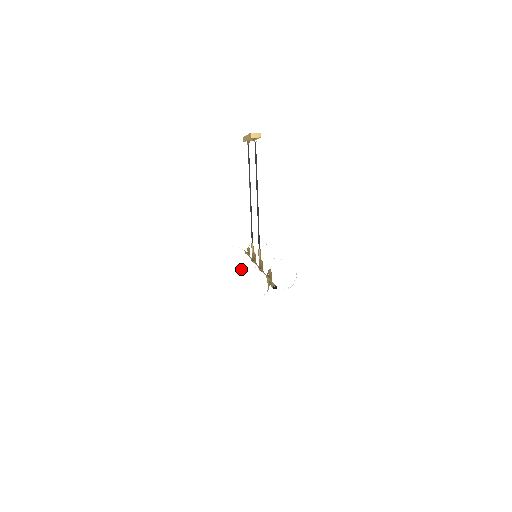
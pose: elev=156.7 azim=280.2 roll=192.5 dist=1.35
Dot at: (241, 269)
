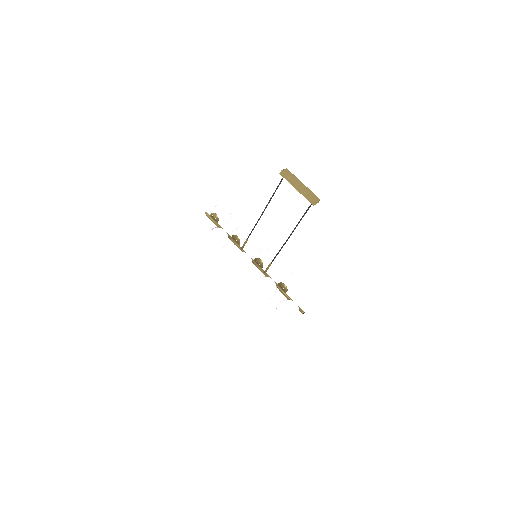
Dot at: (270, 292)
